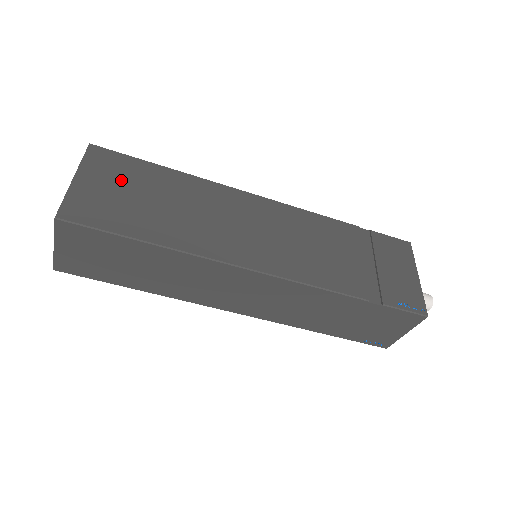
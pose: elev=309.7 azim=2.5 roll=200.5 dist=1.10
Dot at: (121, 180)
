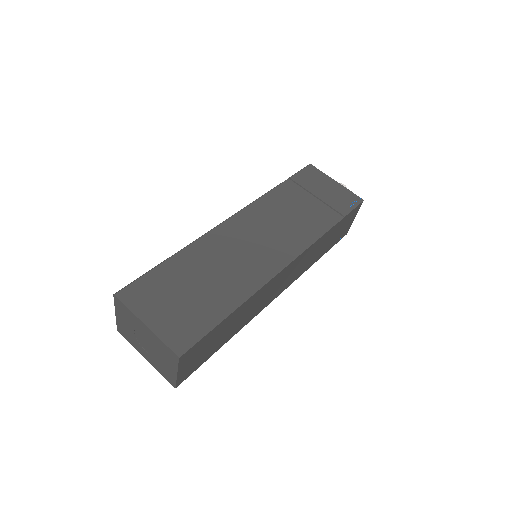
Dot at: (165, 296)
